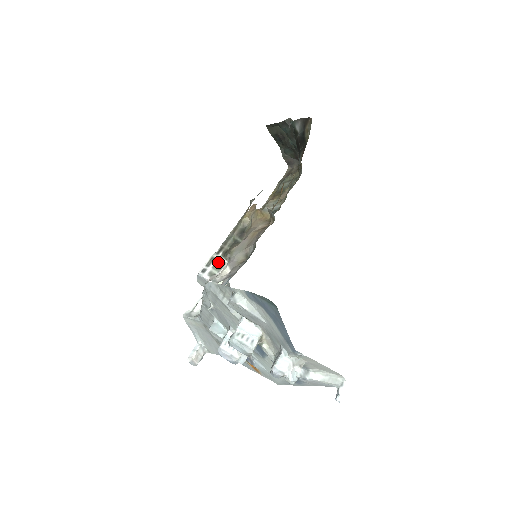
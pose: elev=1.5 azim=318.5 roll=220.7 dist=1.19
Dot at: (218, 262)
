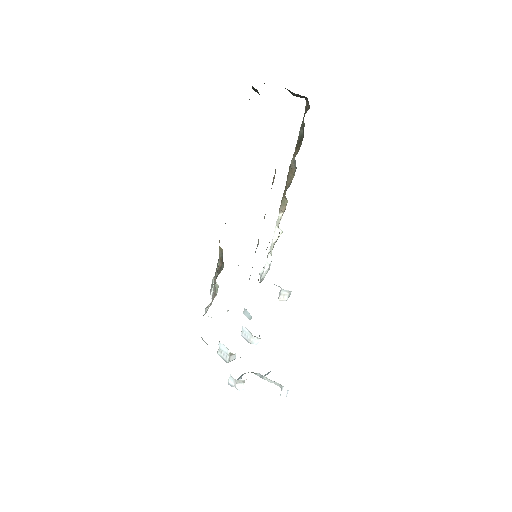
Dot at: (215, 286)
